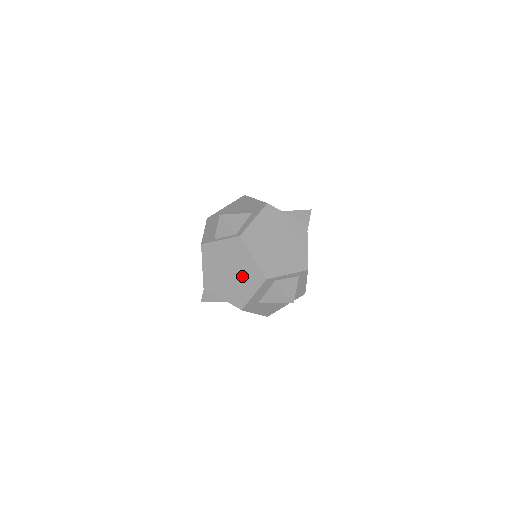
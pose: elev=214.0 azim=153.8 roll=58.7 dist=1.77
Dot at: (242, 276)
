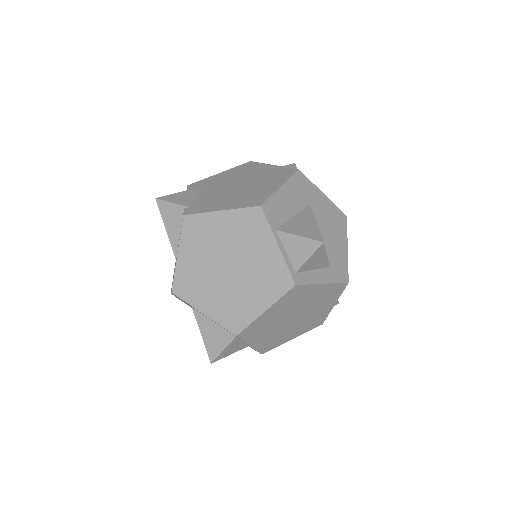
Dot at: (228, 292)
